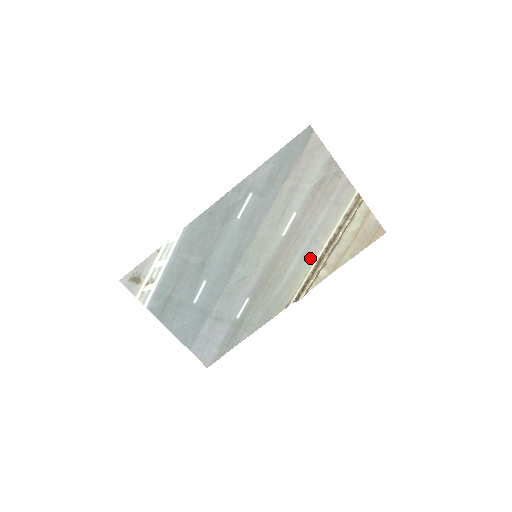
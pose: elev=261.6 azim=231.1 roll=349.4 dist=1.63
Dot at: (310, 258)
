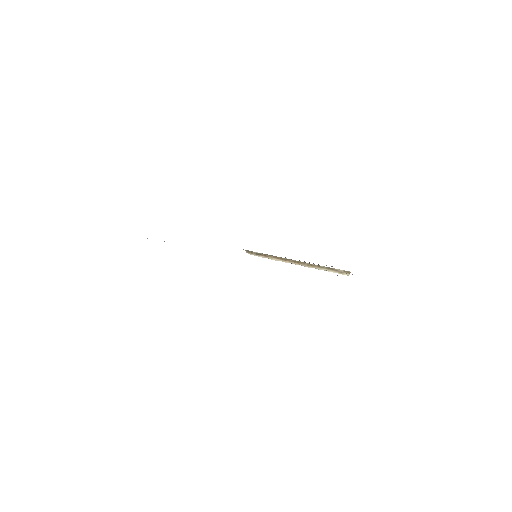
Dot at: occluded
